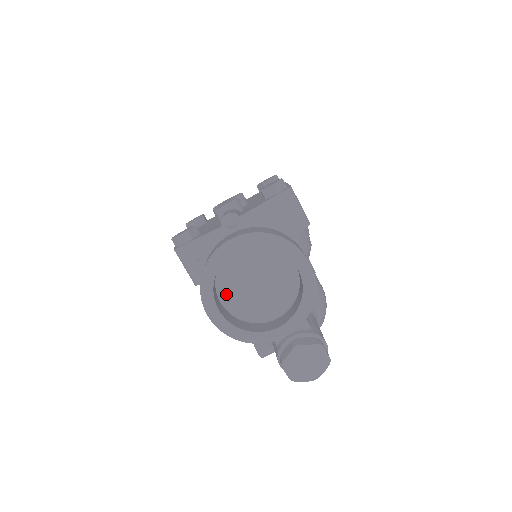
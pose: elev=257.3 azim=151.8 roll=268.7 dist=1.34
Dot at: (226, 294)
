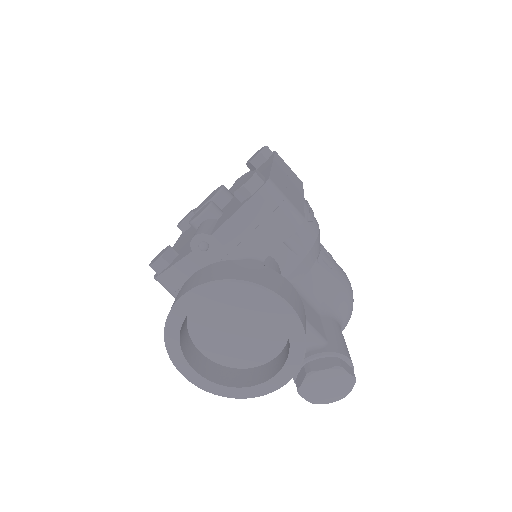
Dot at: (205, 344)
